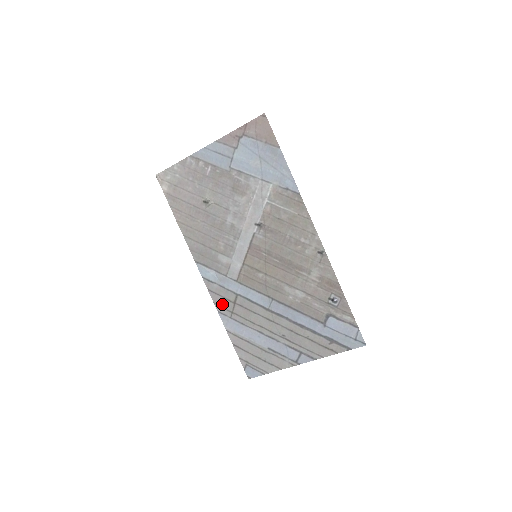
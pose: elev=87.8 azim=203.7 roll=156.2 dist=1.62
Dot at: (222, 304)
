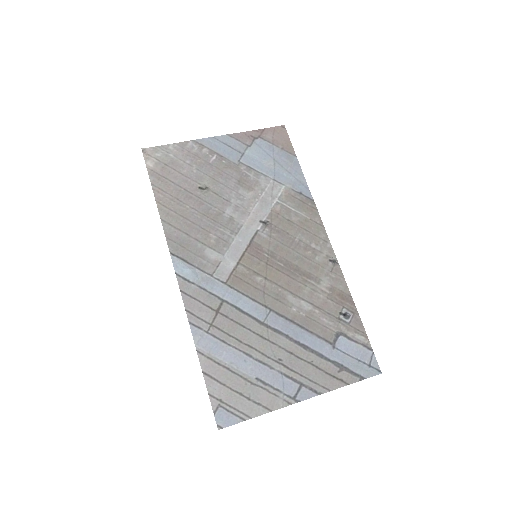
Dot at: (198, 312)
